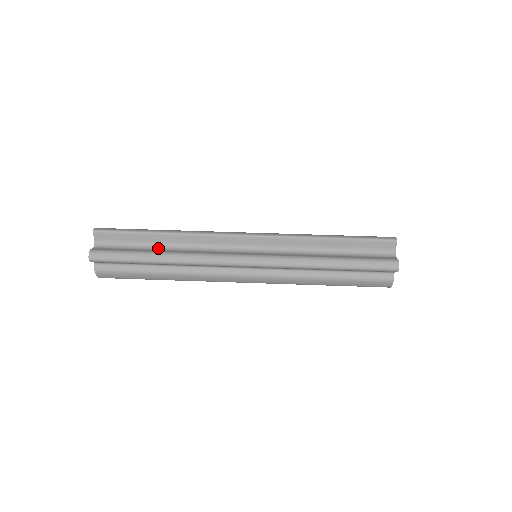
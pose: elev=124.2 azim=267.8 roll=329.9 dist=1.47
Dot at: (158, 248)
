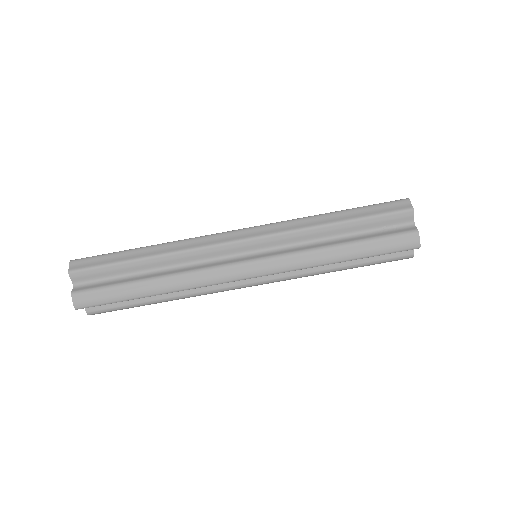
Dot at: occluded
